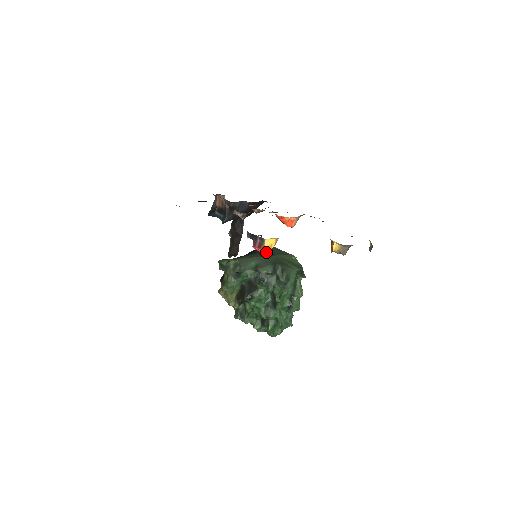
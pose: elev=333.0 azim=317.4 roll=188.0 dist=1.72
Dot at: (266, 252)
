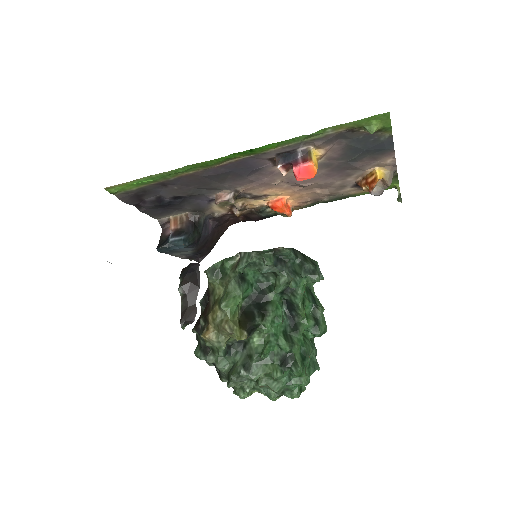
Dot at: (315, 167)
